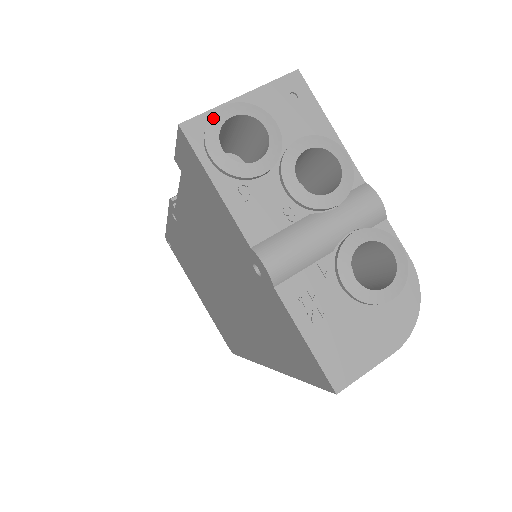
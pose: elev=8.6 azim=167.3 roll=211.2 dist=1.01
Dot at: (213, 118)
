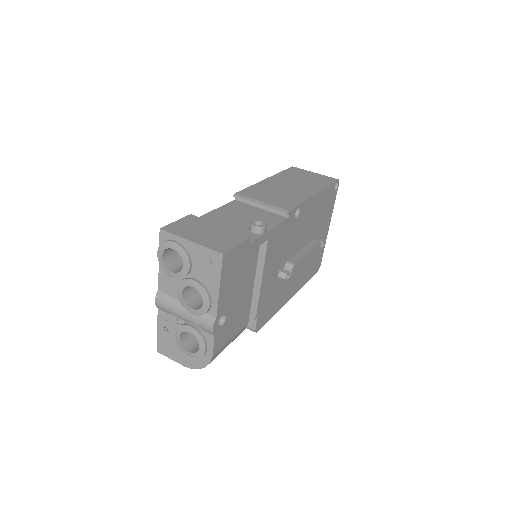
Dot at: (167, 242)
